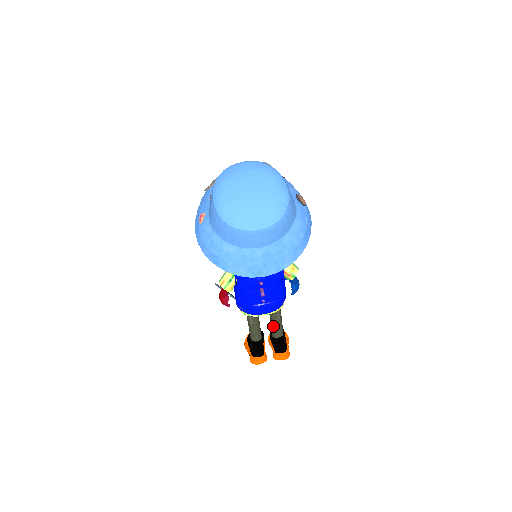
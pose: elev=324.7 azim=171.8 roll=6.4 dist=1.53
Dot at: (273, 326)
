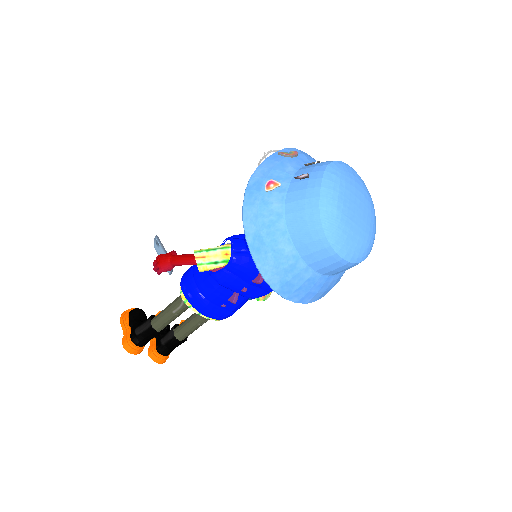
Dot at: (188, 327)
